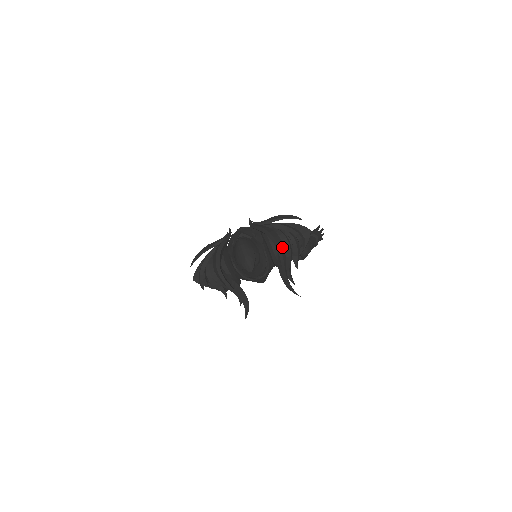
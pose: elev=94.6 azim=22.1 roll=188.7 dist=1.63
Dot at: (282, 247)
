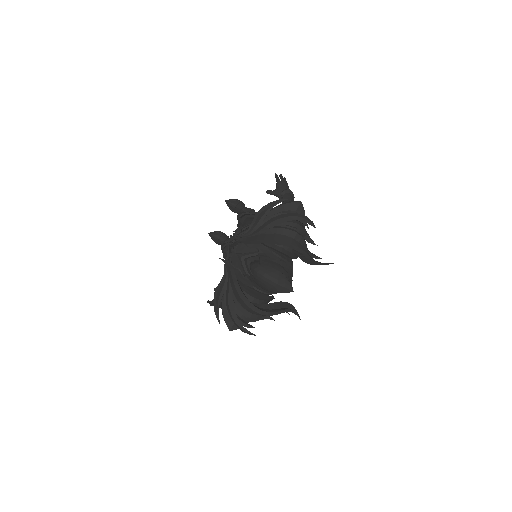
Dot at: (296, 243)
